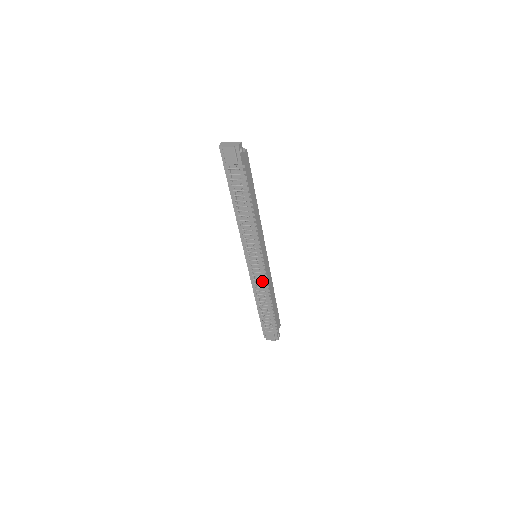
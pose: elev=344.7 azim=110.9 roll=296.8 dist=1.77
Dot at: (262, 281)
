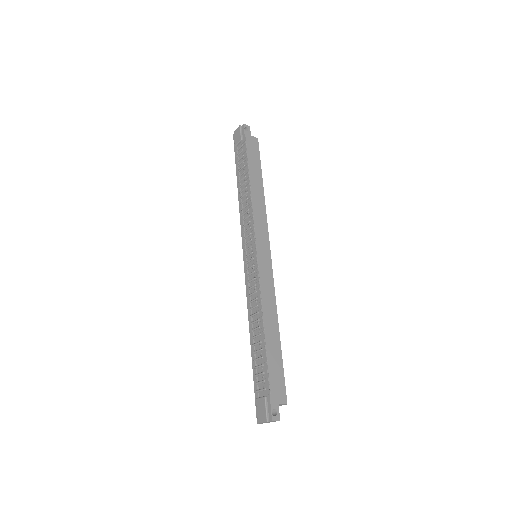
Dot at: (255, 286)
